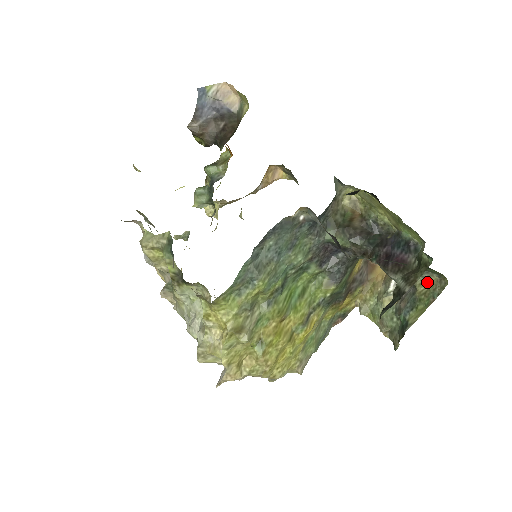
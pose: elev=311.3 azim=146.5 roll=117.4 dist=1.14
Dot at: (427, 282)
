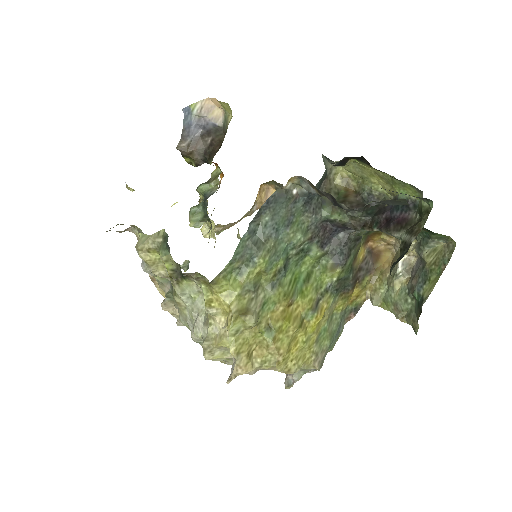
Dot at: (435, 251)
